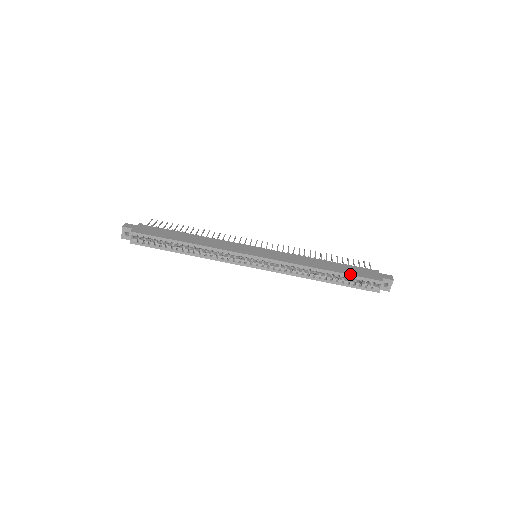
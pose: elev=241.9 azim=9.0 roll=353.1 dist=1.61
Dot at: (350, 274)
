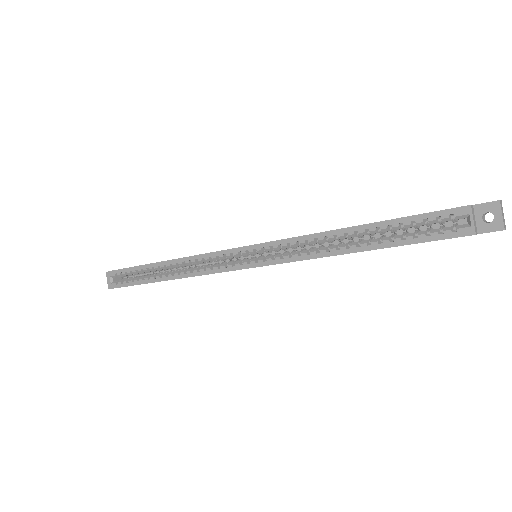
Dot at: (398, 218)
